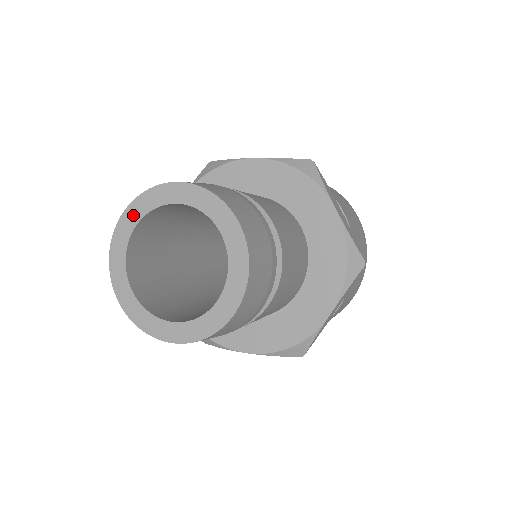
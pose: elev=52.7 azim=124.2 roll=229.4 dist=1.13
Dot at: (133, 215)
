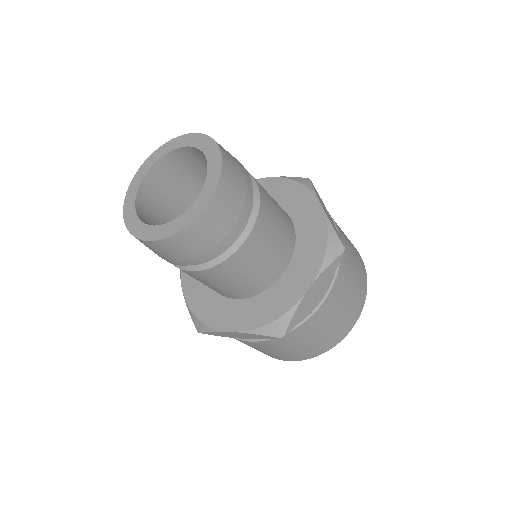
Dot at: (151, 161)
